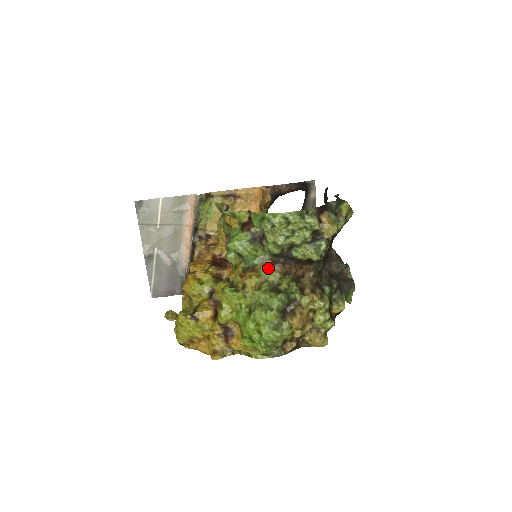
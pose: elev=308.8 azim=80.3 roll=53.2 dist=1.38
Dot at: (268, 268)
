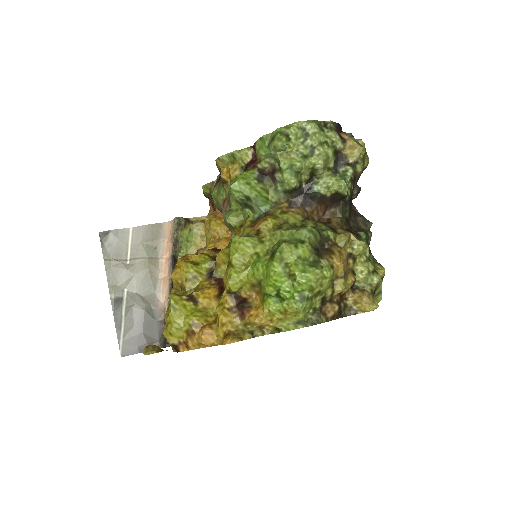
Dot at: (285, 210)
